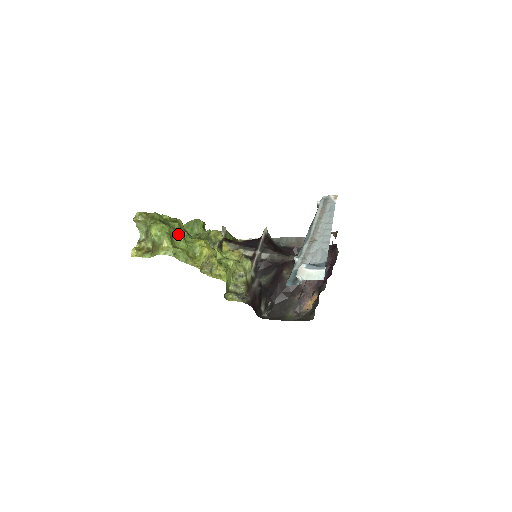
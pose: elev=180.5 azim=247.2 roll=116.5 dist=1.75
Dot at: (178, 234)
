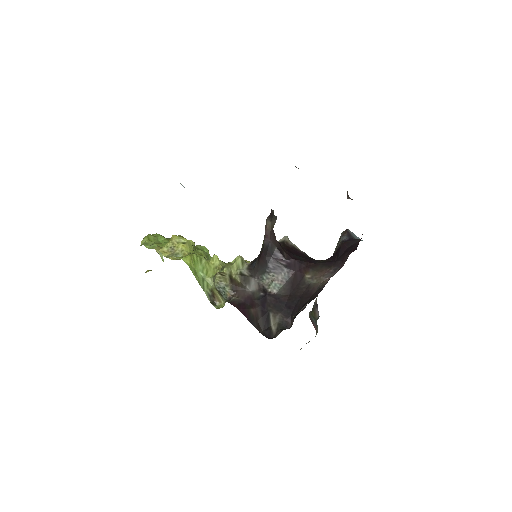
Dot at: occluded
